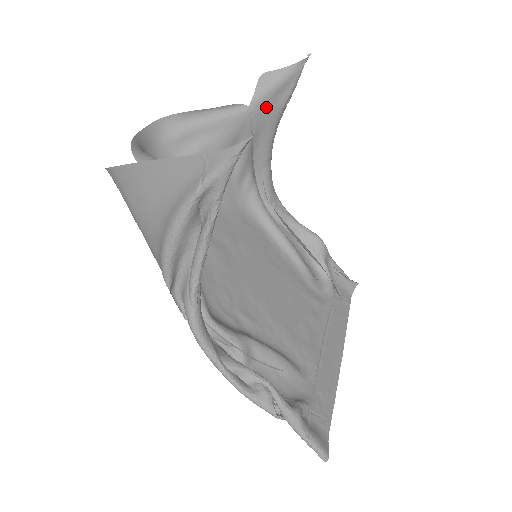
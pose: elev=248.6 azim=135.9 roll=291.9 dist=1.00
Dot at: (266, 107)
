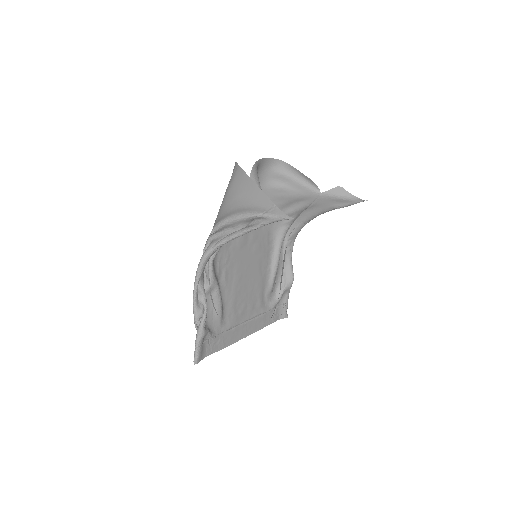
Dot at: (328, 201)
